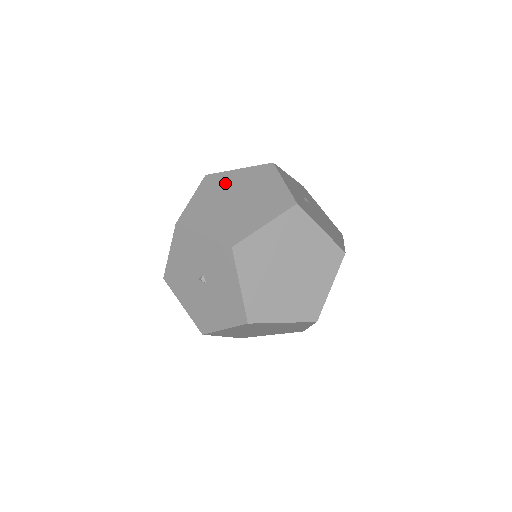
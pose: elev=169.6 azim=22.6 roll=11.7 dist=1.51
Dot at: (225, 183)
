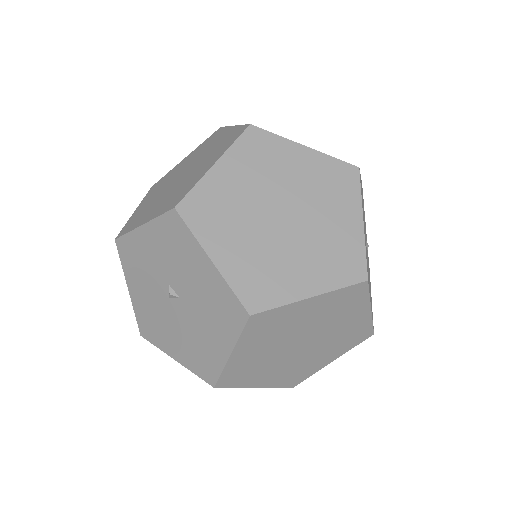
Dot at: (170, 175)
